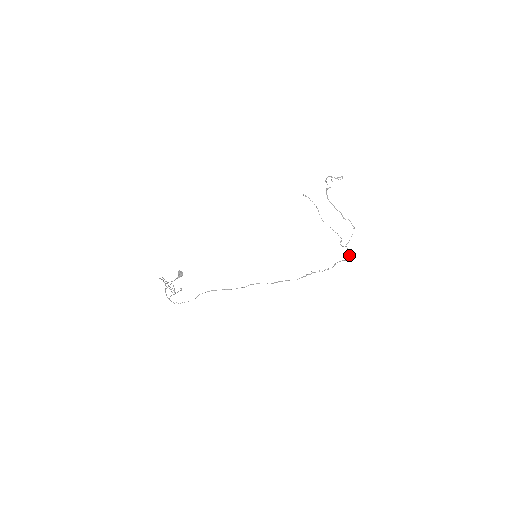
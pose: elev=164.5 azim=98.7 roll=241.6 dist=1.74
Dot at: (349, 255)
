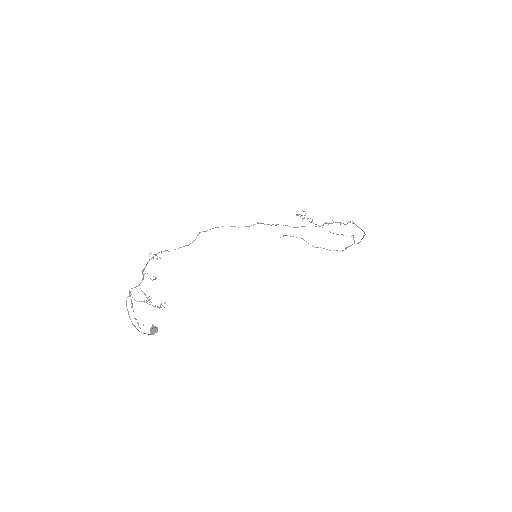
Dot at: (363, 236)
